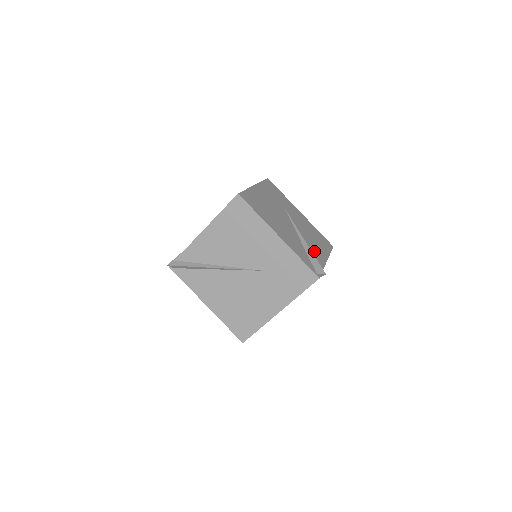
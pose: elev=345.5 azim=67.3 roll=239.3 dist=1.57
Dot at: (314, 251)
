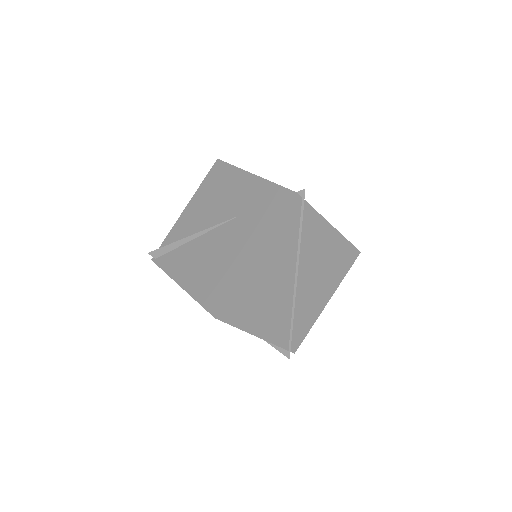
Dot at: occluded
